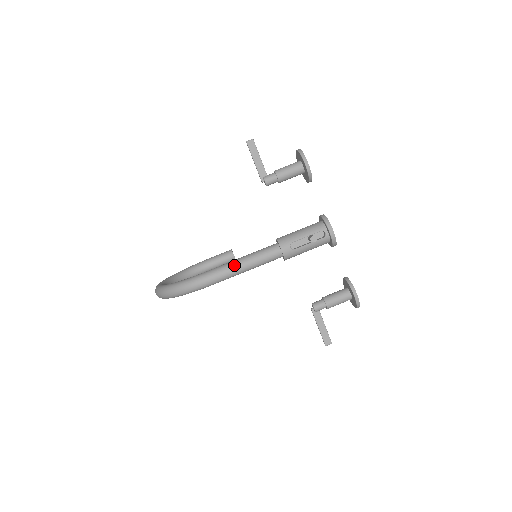
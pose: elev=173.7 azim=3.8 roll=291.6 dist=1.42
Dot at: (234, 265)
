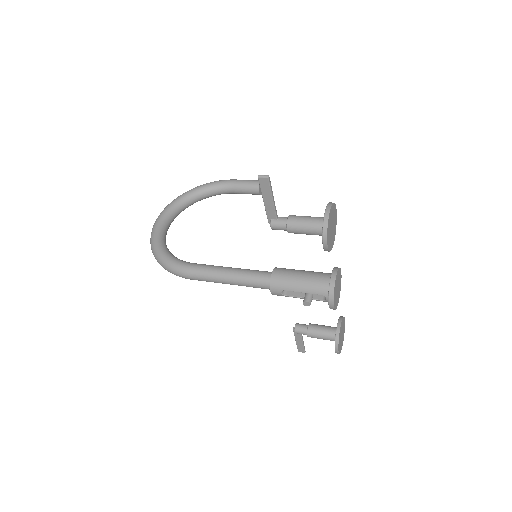
Dot at: (218, 278)
